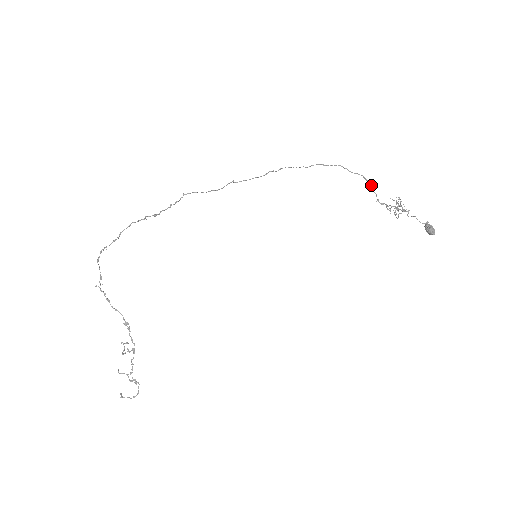
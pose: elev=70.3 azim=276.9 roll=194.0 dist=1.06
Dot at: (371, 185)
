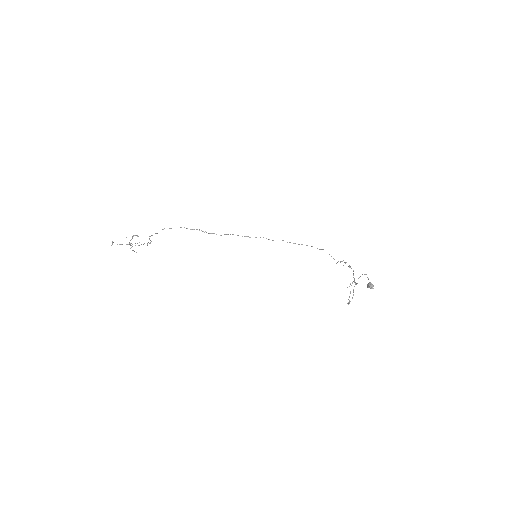
Dot at: occluded
